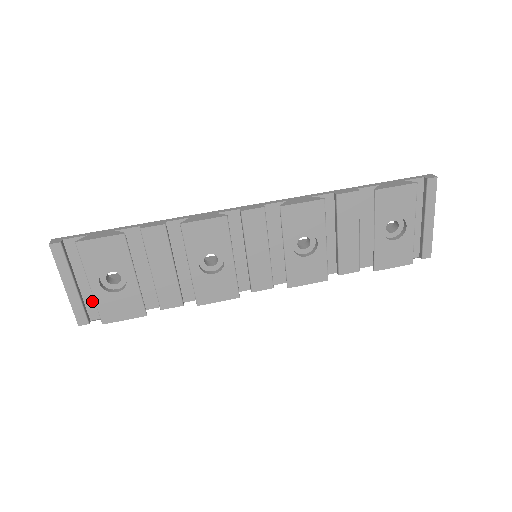
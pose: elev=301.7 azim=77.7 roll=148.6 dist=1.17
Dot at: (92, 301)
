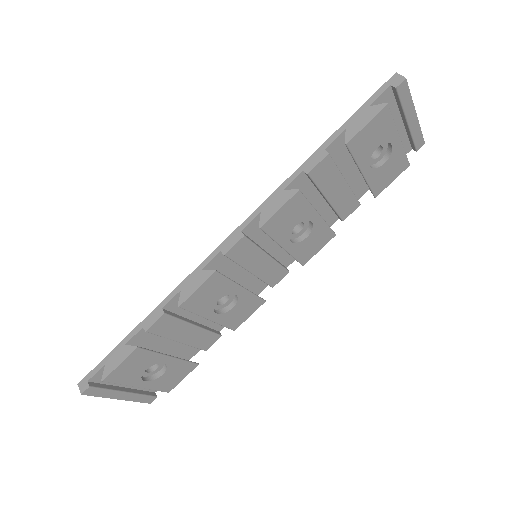
Dot at: occluded
